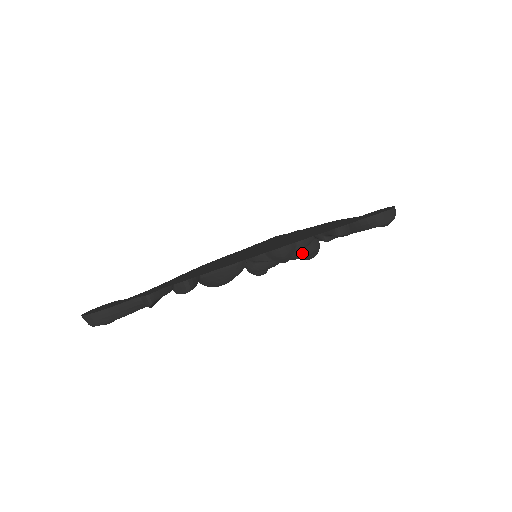
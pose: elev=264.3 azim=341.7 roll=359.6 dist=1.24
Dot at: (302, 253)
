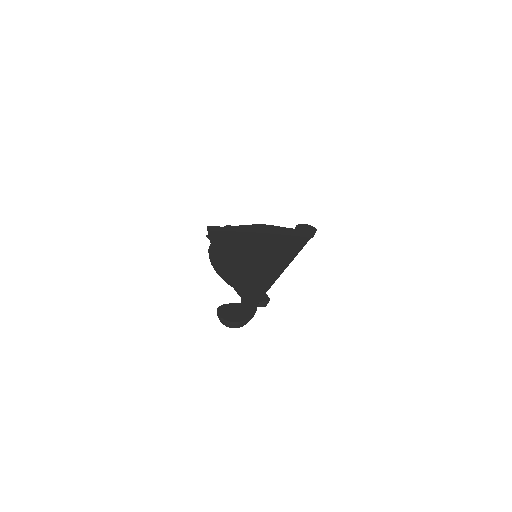
Dot at: occluded
